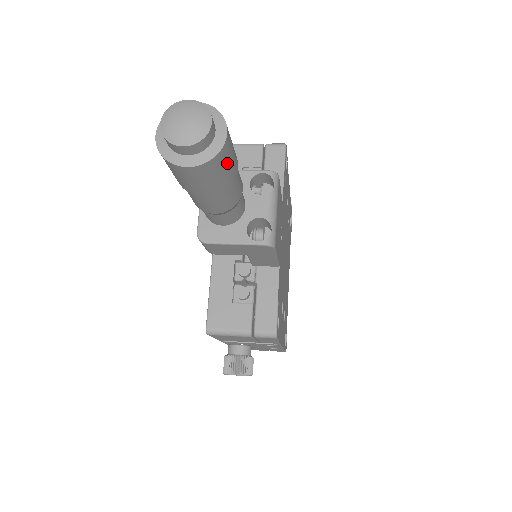
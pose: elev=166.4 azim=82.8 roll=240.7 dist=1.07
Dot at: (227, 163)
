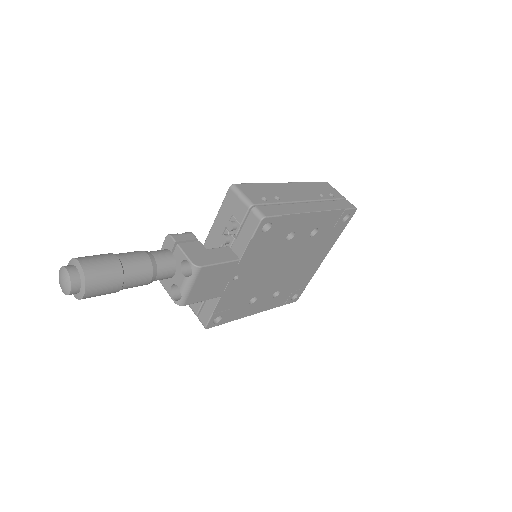
Dot at: (99, 295)
